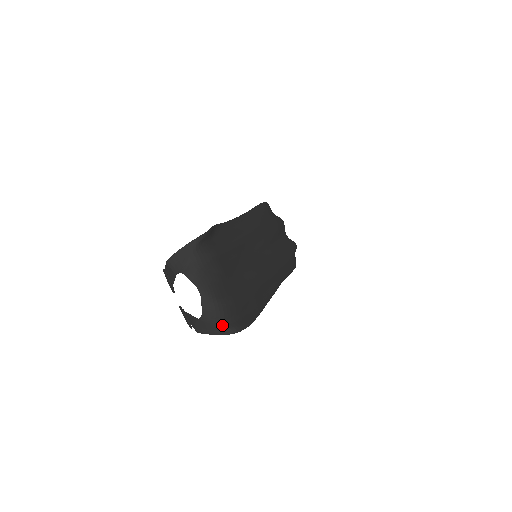
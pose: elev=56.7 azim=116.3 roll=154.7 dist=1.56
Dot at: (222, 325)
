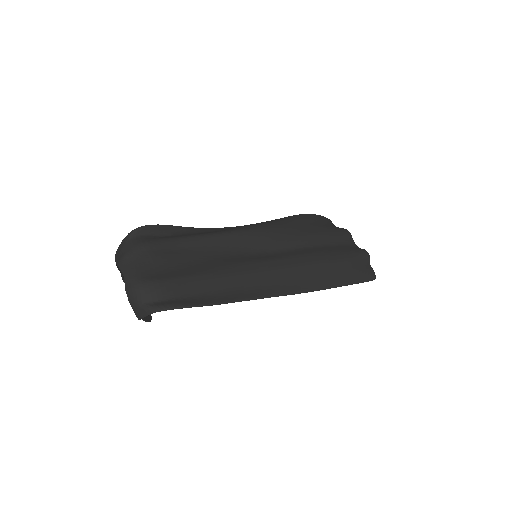
Dot at: (146, 304)
